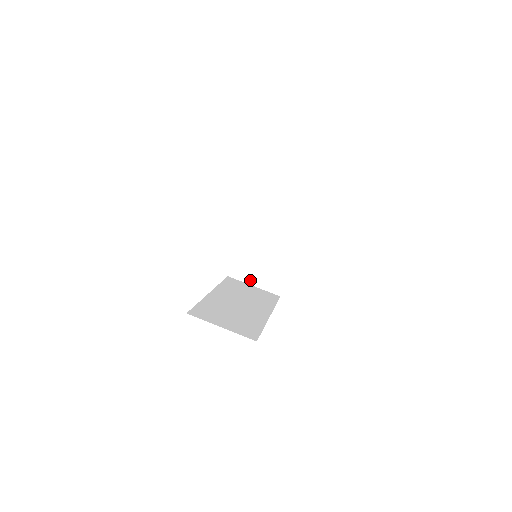
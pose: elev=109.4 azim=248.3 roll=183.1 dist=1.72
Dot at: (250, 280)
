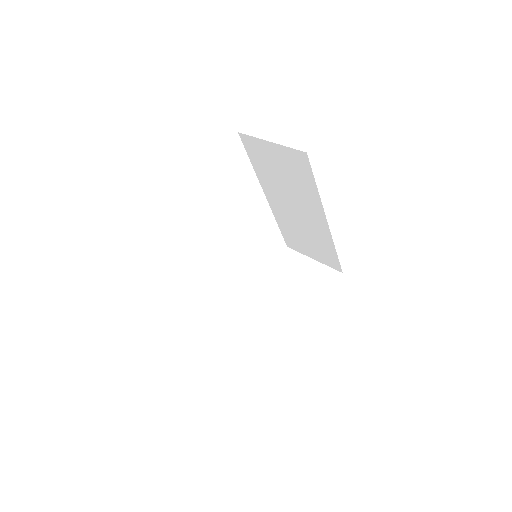
Dot at: (242, 339)
